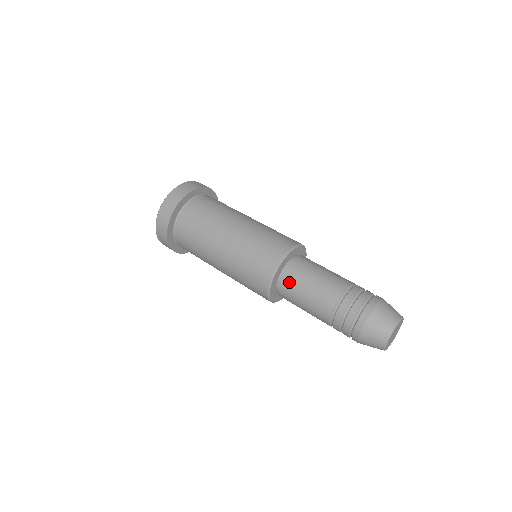
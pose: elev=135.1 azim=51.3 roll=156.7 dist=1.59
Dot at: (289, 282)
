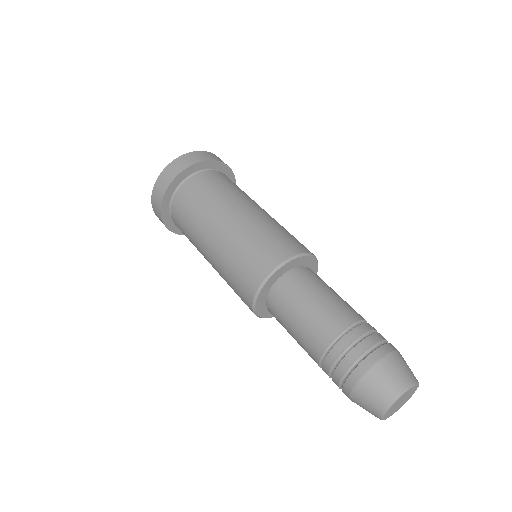
Dot at: (274, 314)
